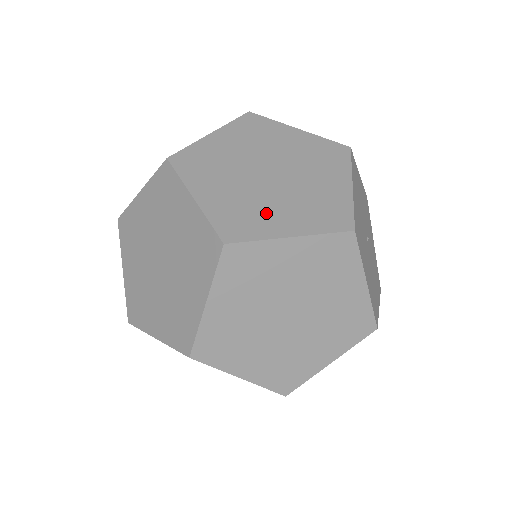
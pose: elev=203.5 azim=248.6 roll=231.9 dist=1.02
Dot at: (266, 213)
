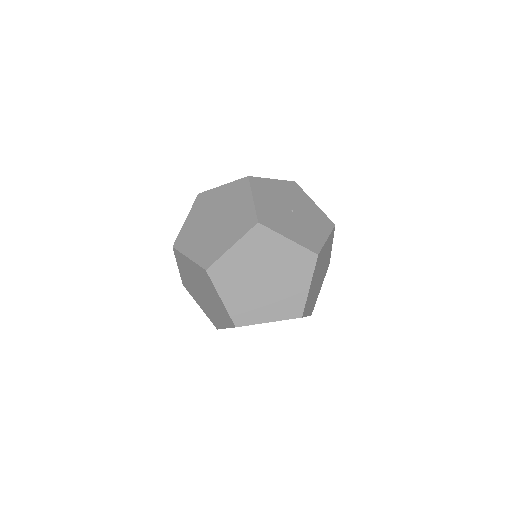
Dot at: (218, 243)
